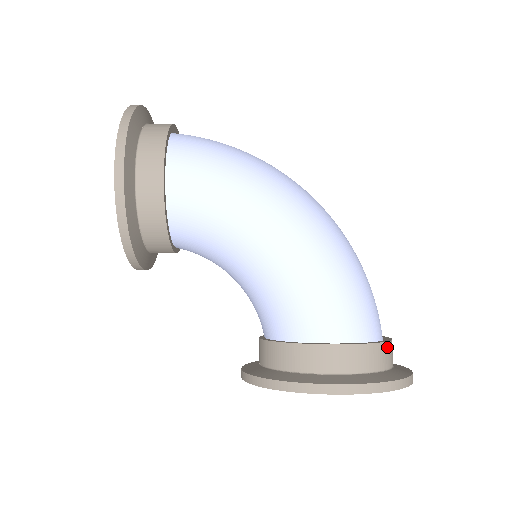
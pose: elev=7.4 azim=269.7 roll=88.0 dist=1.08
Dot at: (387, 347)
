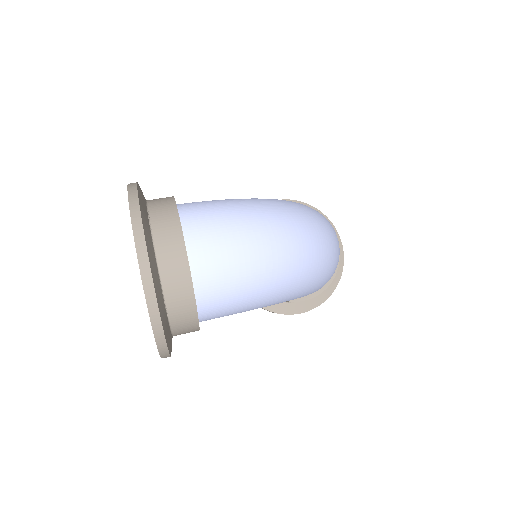
Dot at: (334, 276)
